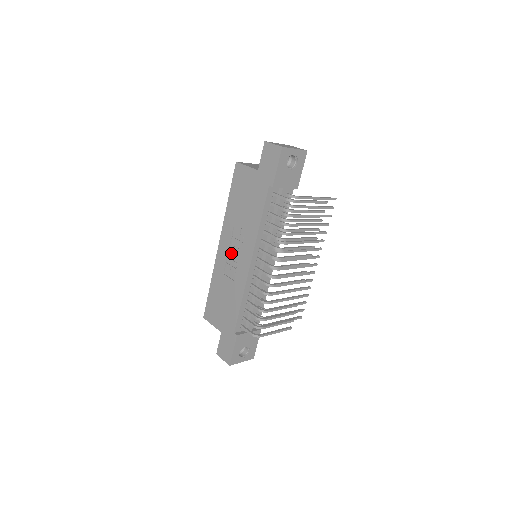
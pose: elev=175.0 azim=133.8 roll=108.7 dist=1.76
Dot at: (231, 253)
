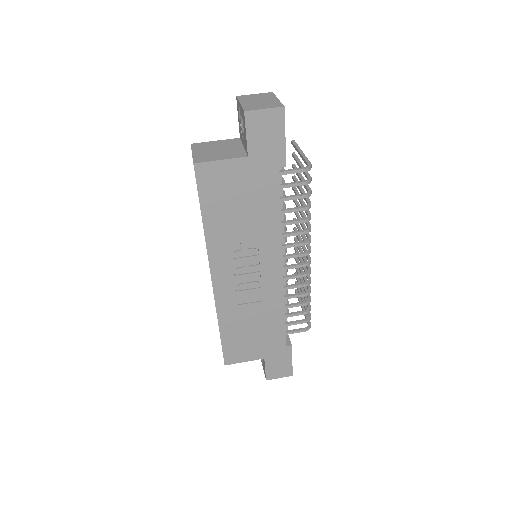
Dot at: (240, 277)
